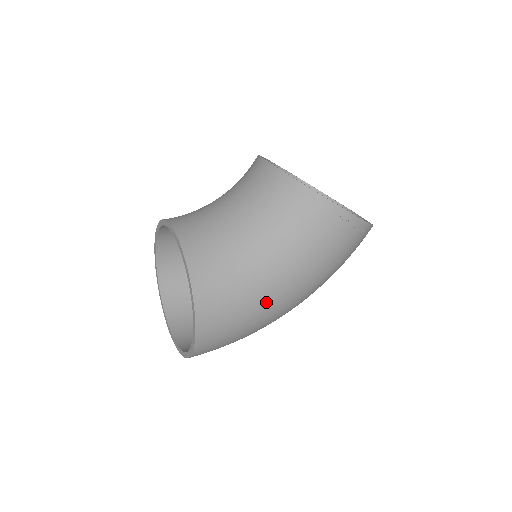
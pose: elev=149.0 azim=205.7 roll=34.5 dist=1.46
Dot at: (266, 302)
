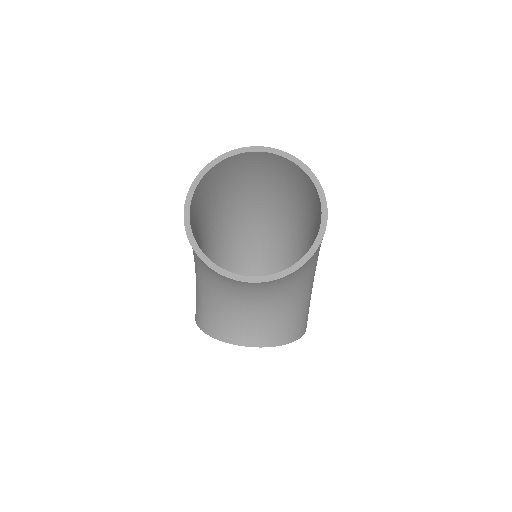
Dot at: occluded
